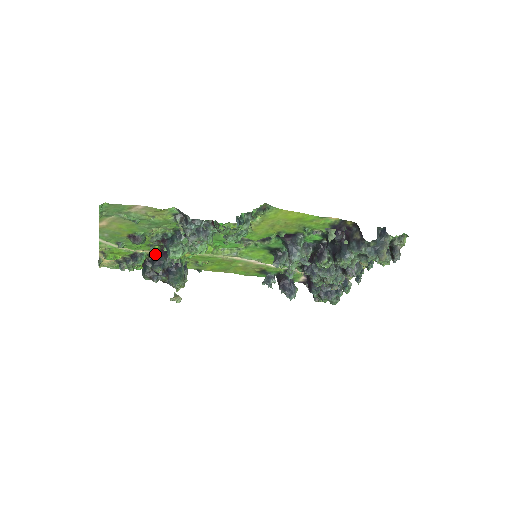
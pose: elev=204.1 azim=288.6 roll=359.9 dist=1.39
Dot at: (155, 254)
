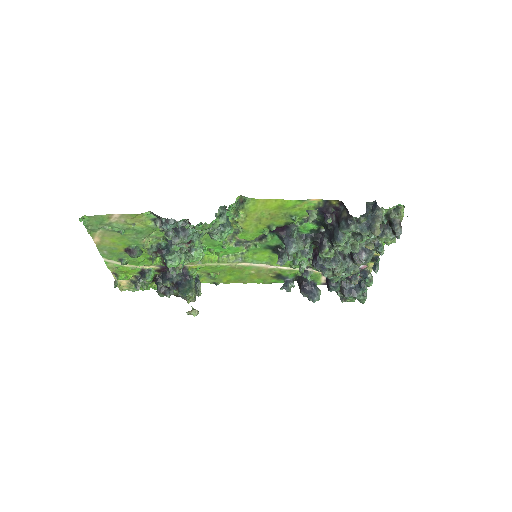
Dot at: (163, 269)
